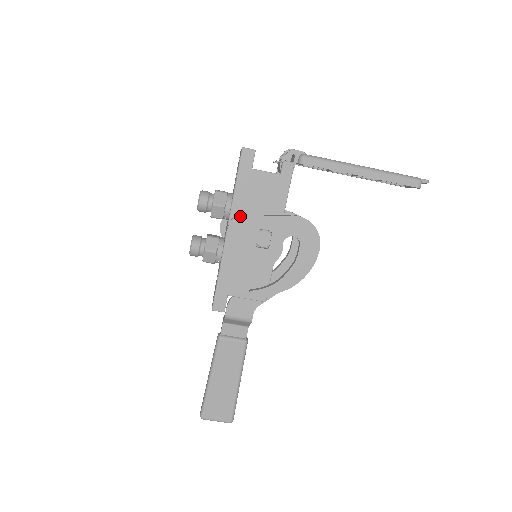
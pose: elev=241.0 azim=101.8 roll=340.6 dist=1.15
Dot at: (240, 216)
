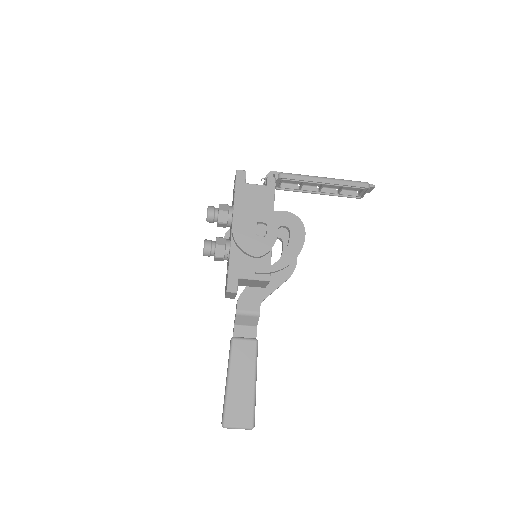
Dot at: (241, 214)
